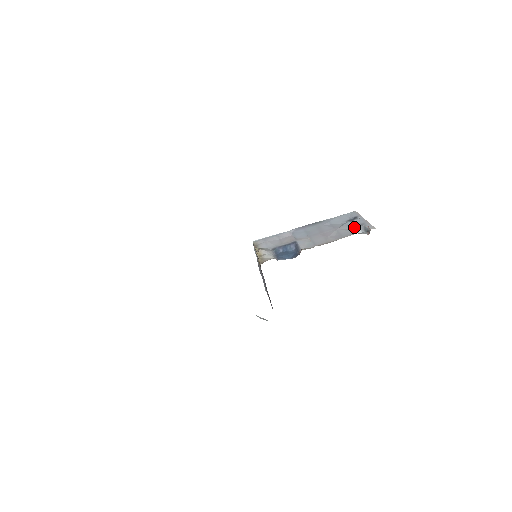
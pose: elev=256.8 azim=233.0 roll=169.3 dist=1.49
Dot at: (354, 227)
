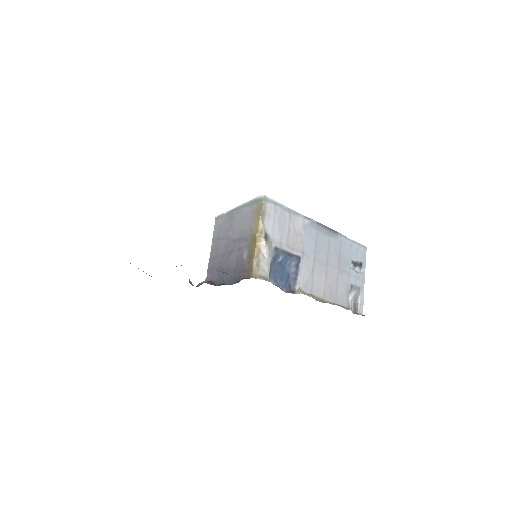
Dot at: (352, 288)
